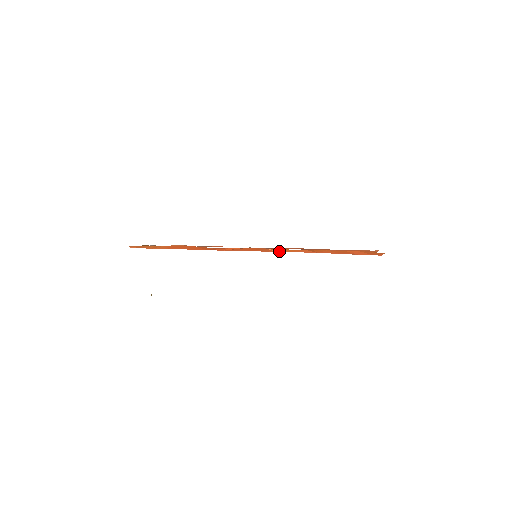
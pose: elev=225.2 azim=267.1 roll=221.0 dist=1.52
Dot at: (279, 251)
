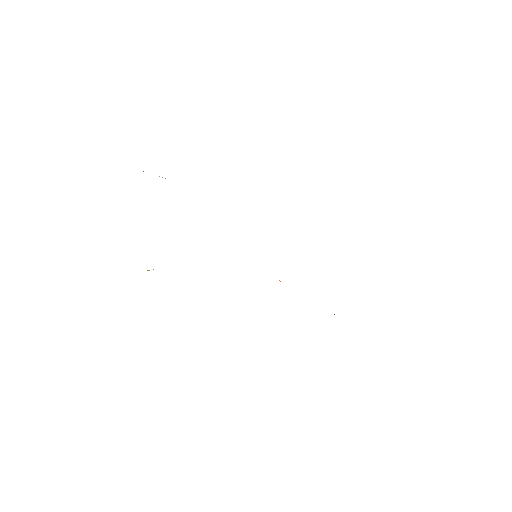
Dot at: occluded
